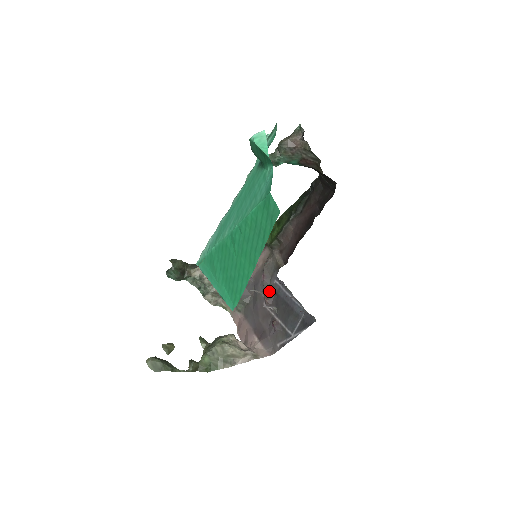
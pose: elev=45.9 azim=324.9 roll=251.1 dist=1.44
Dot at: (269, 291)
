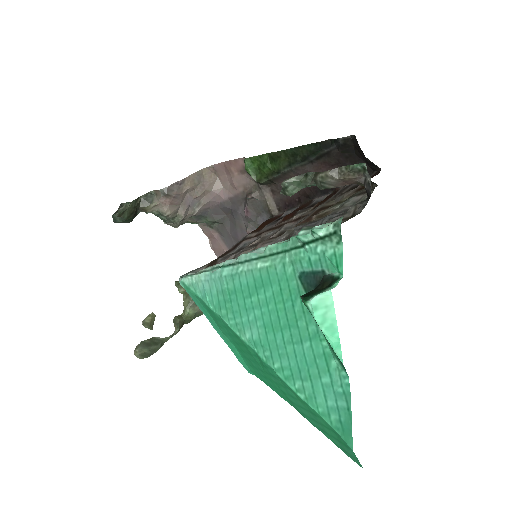
Dot at: occluded
